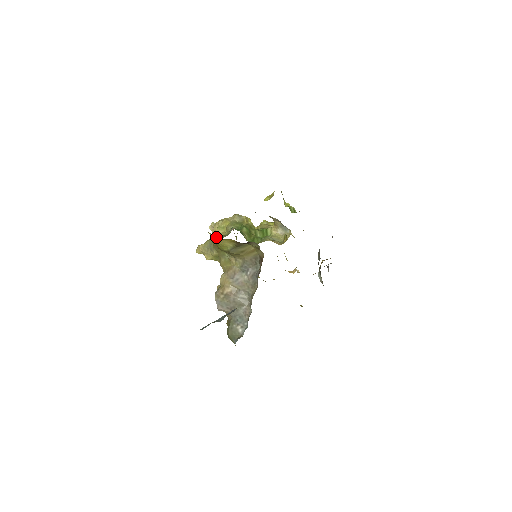
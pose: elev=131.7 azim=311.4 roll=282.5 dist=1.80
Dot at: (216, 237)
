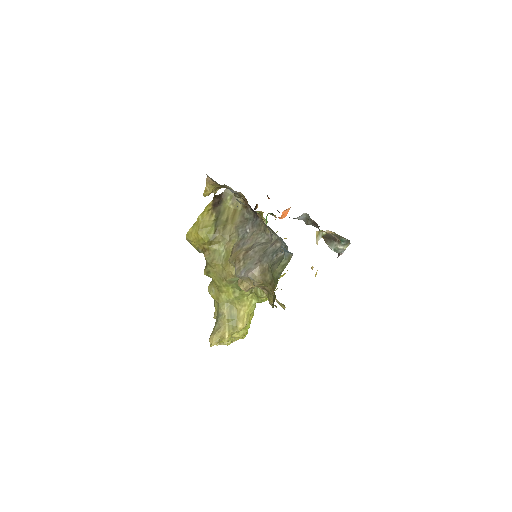
Dot at: (195, 227)
